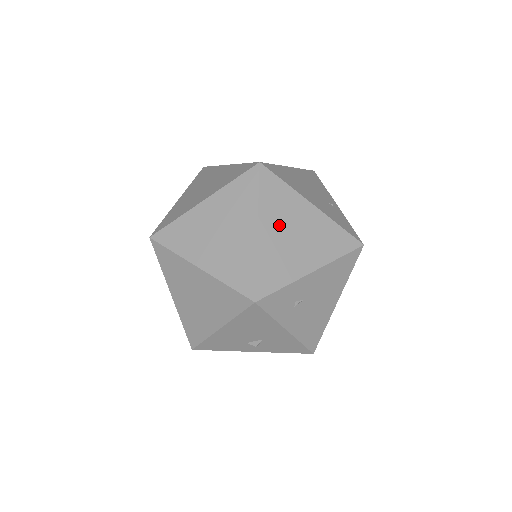
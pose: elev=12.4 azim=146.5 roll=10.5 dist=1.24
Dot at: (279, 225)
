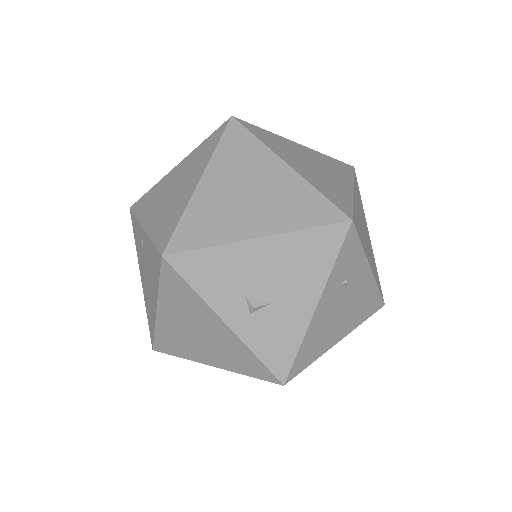
Dot at: (360, 210)
